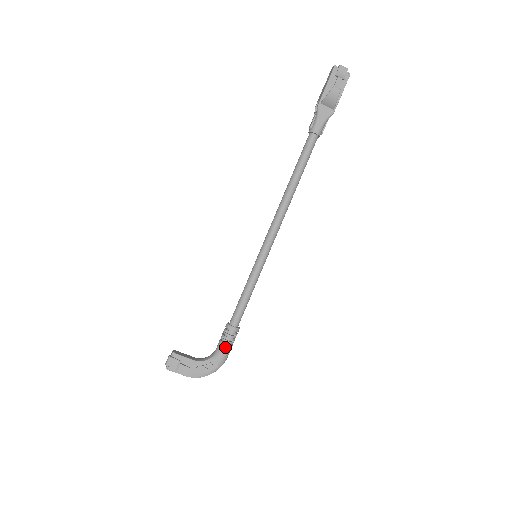
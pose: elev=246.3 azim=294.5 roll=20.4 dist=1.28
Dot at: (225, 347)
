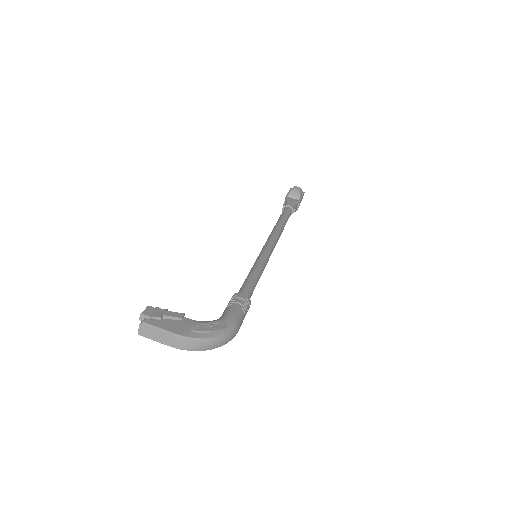
Dot at: (234, 308)
